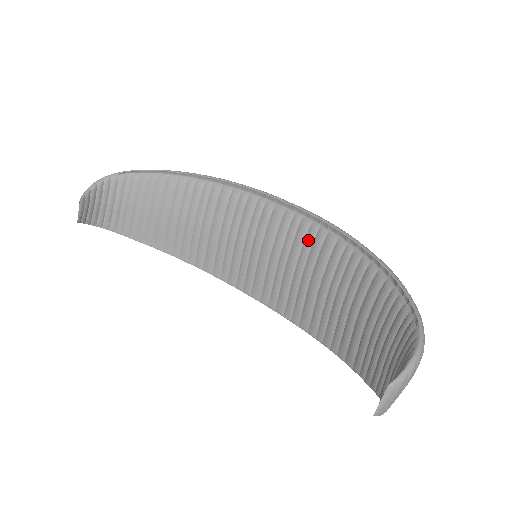
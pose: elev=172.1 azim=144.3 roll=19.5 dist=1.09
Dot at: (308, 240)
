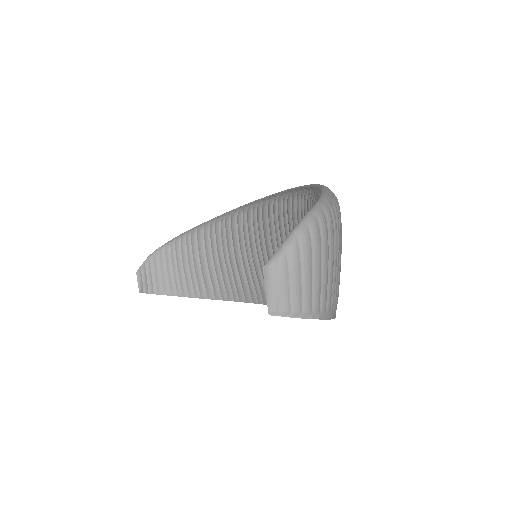
Dot at: (284, 215)
